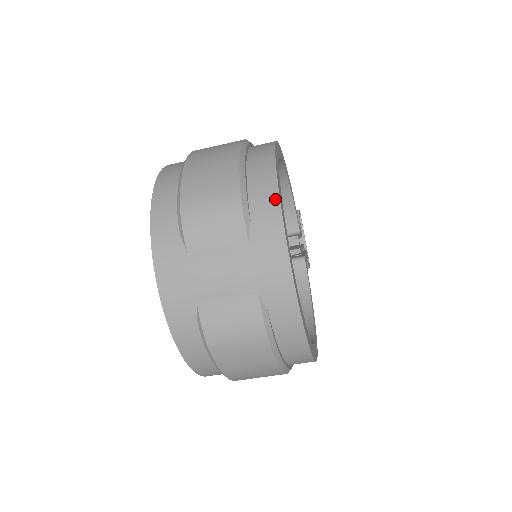
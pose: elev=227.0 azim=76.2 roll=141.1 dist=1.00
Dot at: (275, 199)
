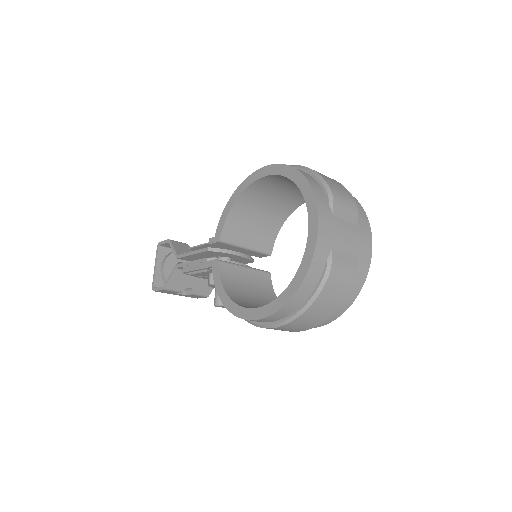
Dot at: (364, 212)
